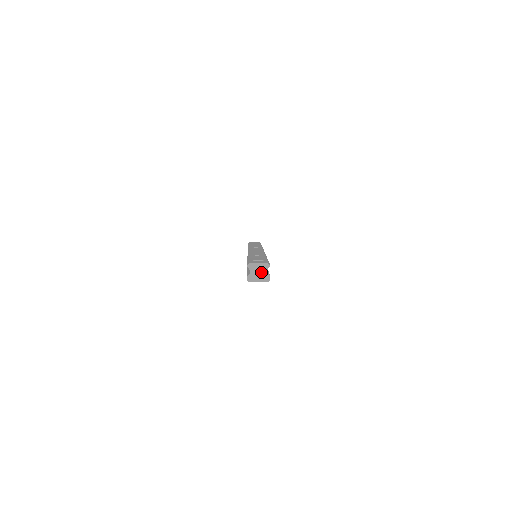
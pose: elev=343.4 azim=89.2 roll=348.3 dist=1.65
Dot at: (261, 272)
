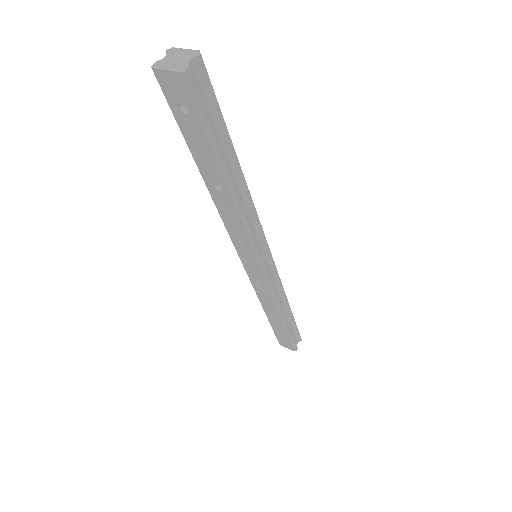
Dot at: (180, 60)
